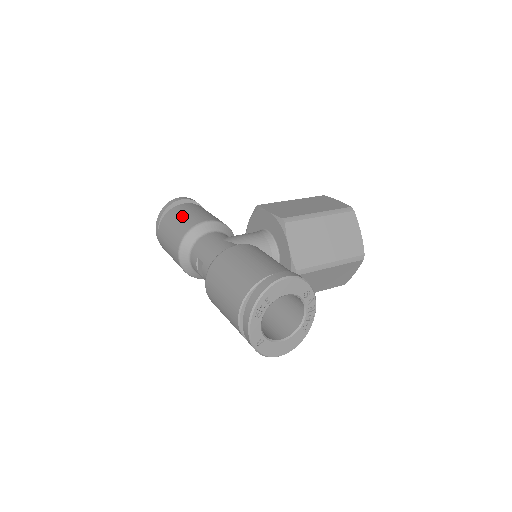
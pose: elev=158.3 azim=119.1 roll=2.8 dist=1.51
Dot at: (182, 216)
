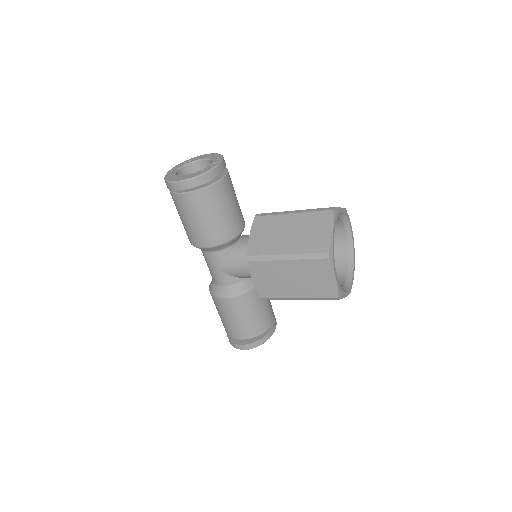
Dot at: occluded
